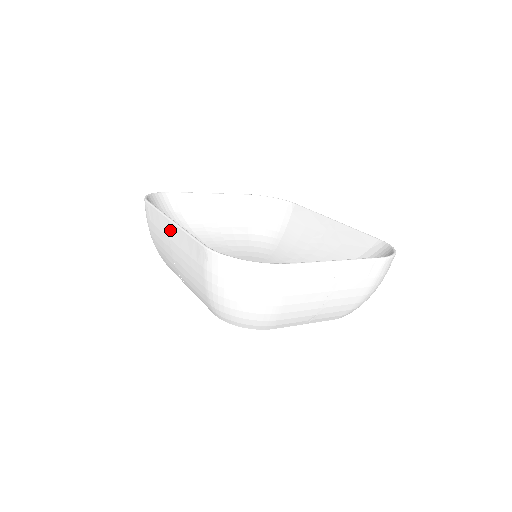
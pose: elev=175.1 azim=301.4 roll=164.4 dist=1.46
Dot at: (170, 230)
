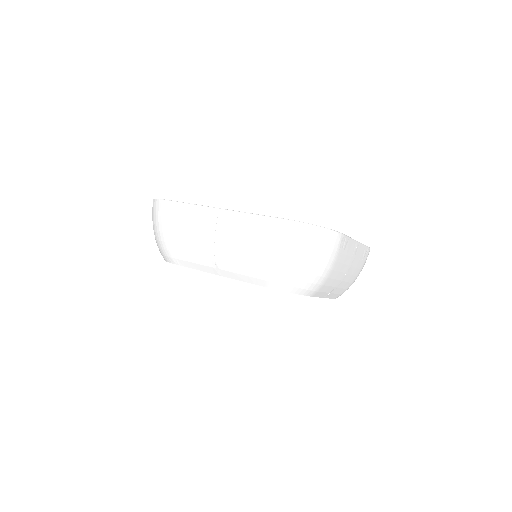
Dot at: (217, 217)
